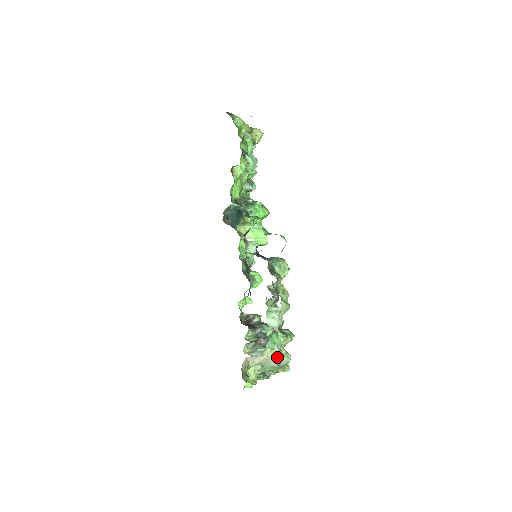
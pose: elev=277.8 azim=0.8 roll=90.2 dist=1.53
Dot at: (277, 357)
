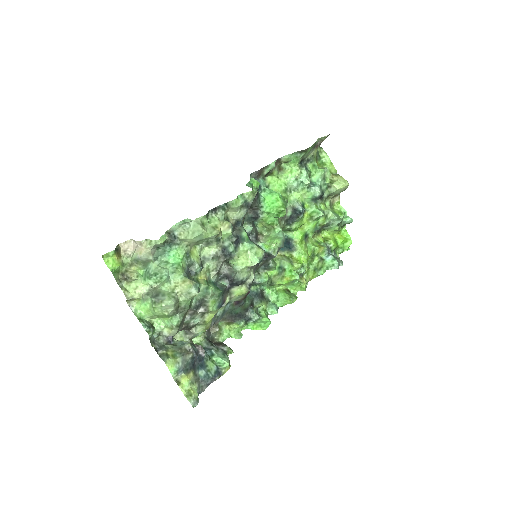
Dot at: (163, 292)
